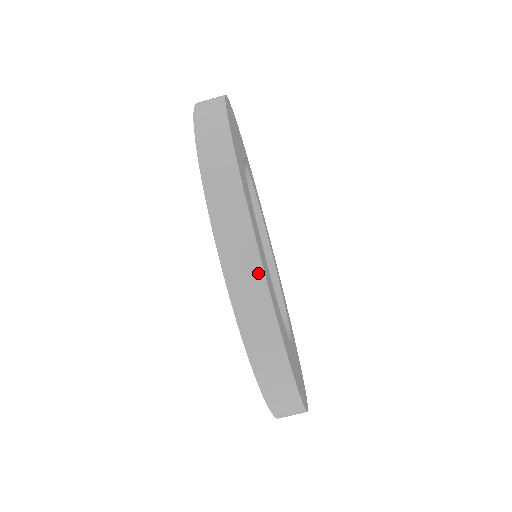
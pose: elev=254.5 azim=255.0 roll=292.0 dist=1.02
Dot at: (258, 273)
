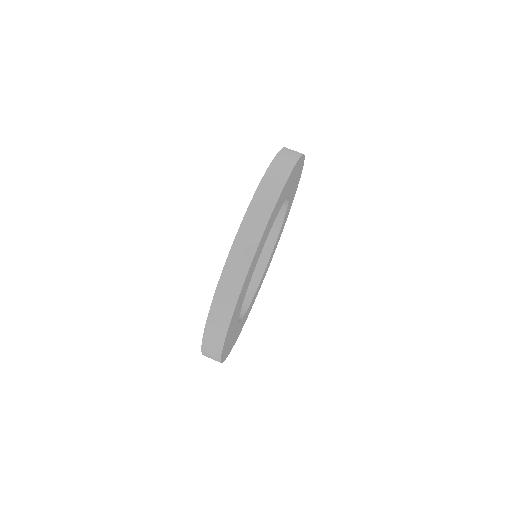
Dot at: (266, 216)
